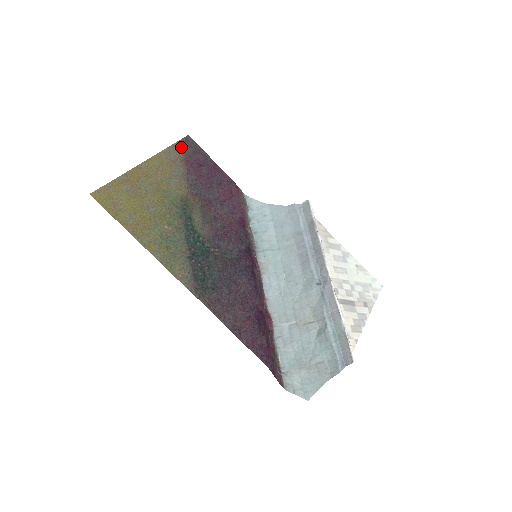
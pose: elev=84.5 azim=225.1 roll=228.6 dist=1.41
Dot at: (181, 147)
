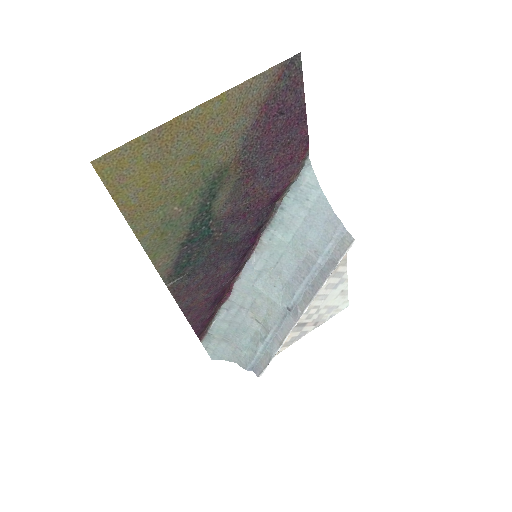
Dot at: (273, 78)
